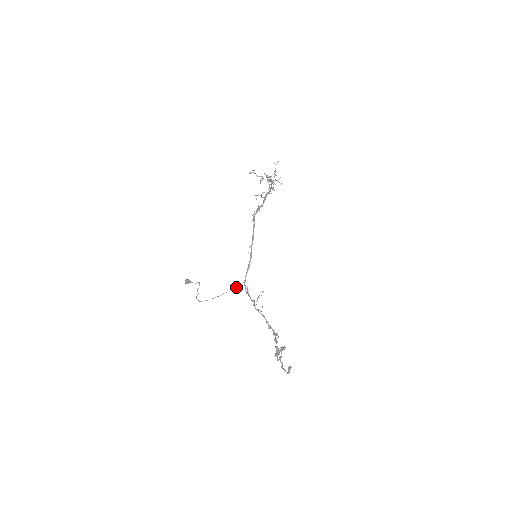
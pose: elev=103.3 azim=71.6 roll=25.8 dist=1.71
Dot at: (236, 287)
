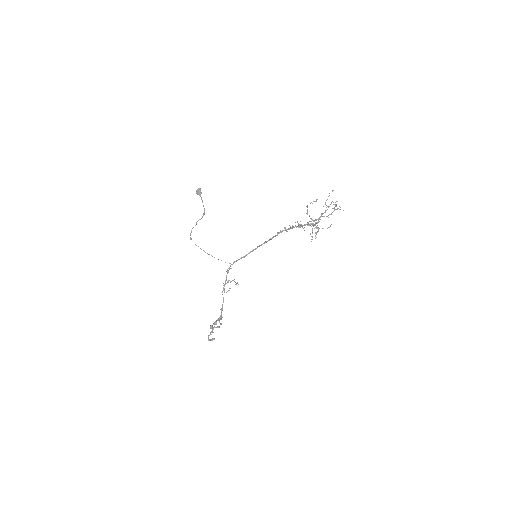
Dot at: occluded
